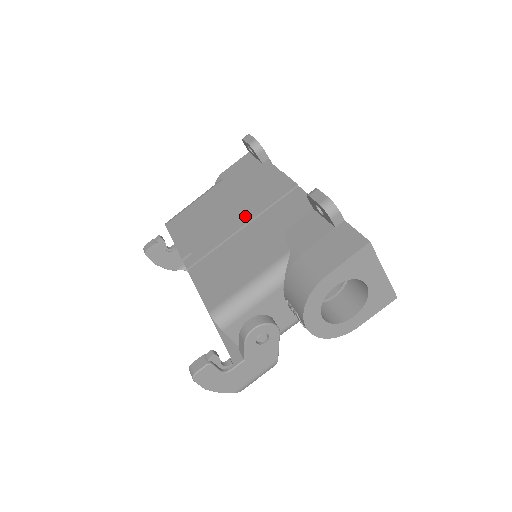
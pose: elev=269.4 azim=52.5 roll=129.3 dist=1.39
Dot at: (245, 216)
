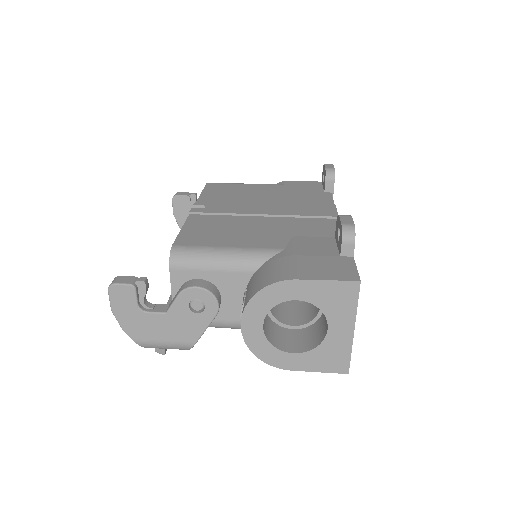
Dot at: (274, 210)
